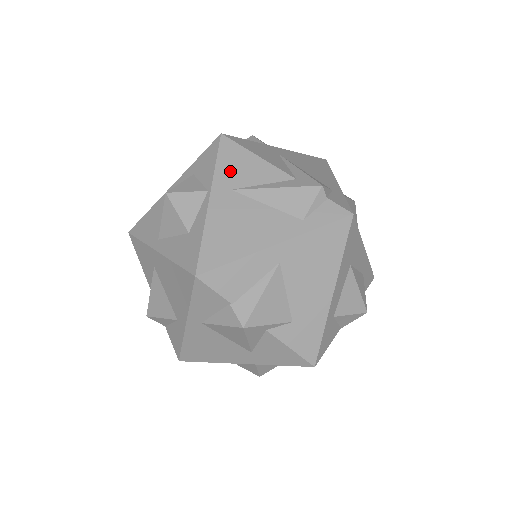
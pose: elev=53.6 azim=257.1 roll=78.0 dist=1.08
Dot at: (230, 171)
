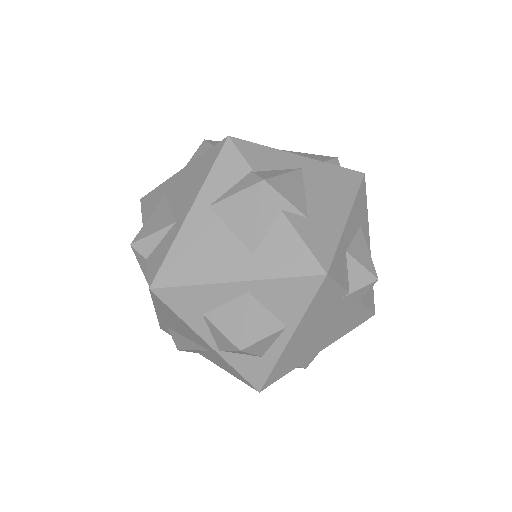
Dot at: occluded
